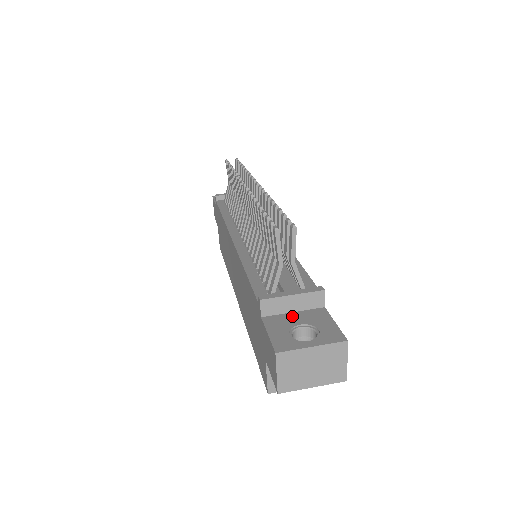
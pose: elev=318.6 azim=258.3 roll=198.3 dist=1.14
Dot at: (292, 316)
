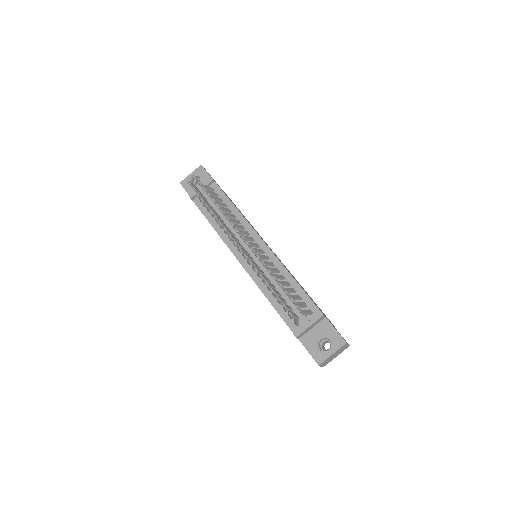
Dot at: (313, 332)
